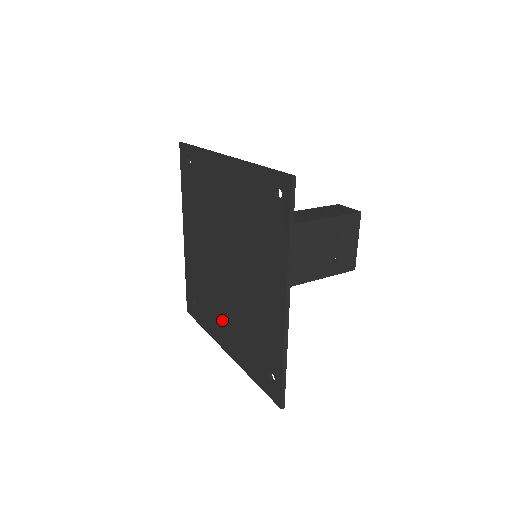
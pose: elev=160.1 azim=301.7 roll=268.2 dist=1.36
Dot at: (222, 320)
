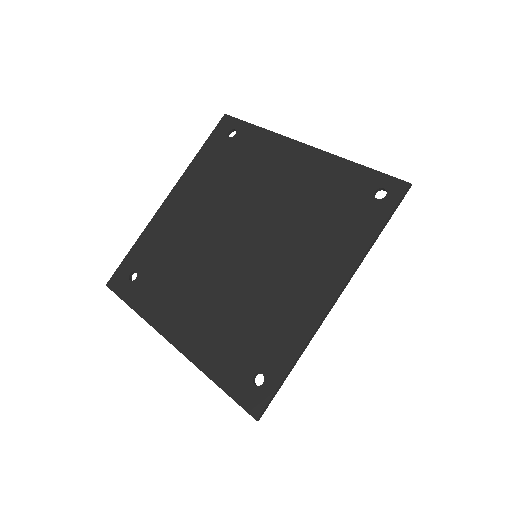
Dot at: (187, 303)
